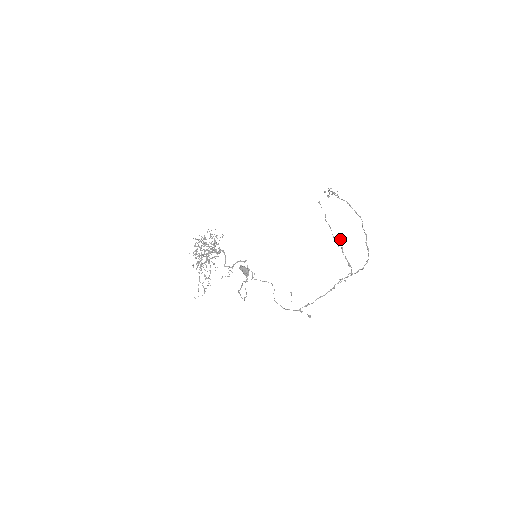
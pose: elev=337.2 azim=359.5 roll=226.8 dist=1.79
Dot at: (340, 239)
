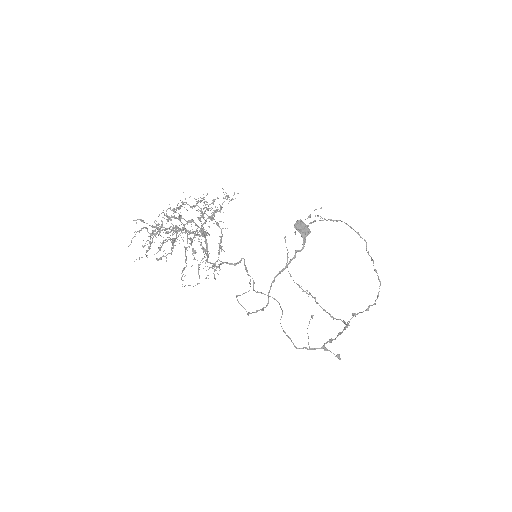
Dot at: (306, 290)
